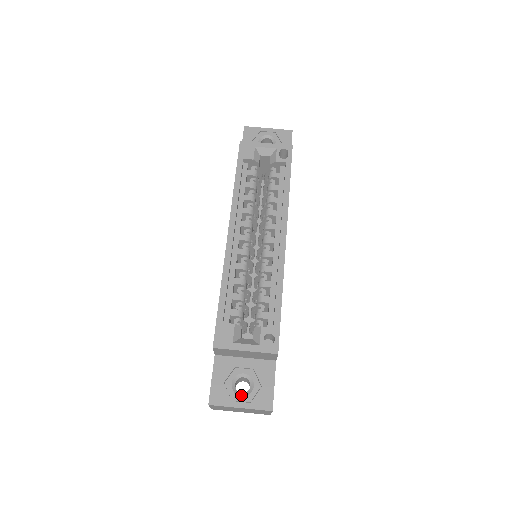
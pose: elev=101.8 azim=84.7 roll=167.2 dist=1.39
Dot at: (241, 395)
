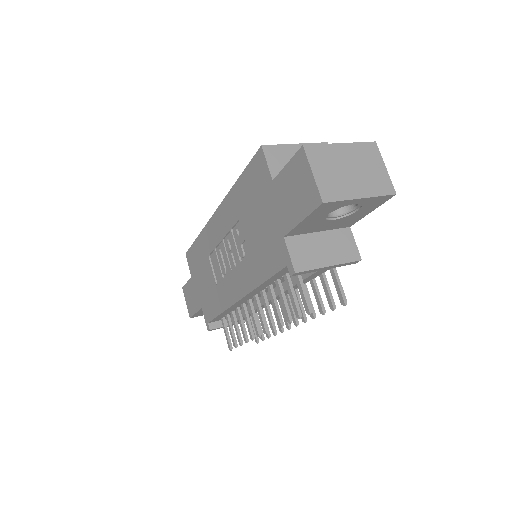
Dot at: occluded
